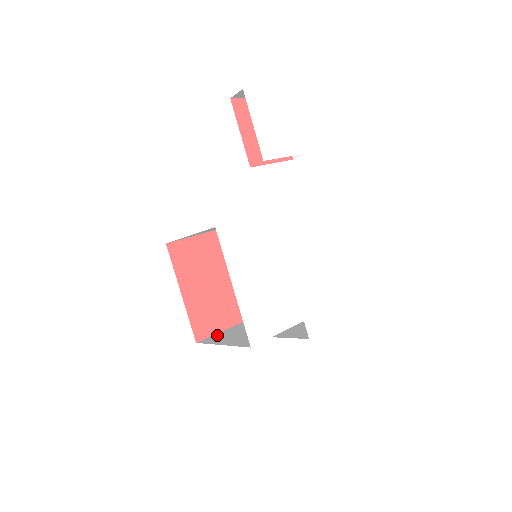
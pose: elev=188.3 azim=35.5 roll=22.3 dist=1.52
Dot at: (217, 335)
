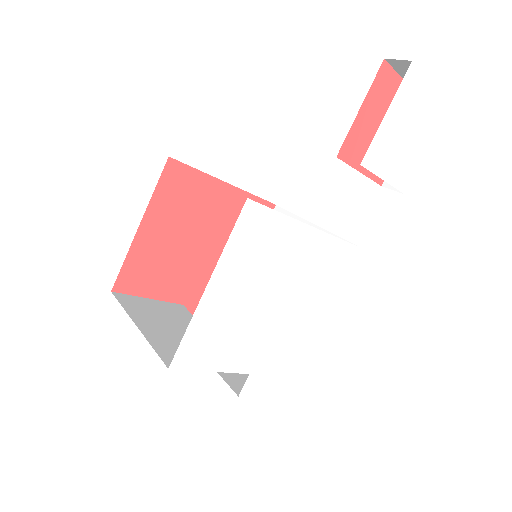
Dot at: (141, 301)
